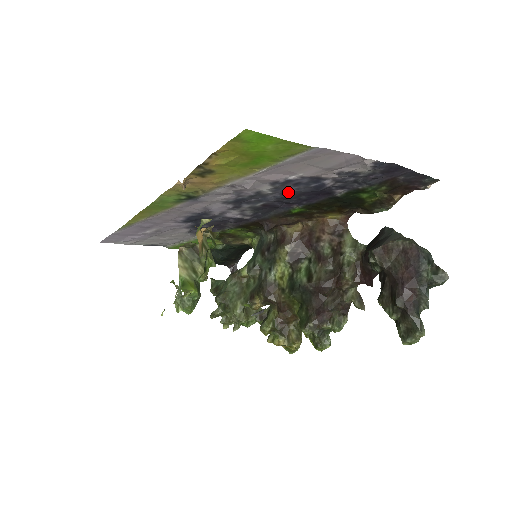
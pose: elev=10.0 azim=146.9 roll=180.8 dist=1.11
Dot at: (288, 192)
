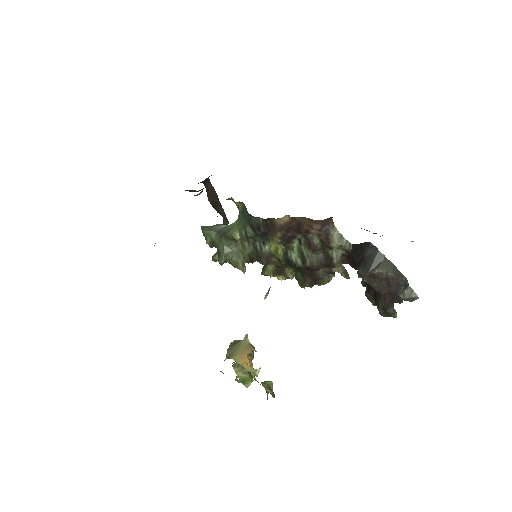
Dot at: occluded
